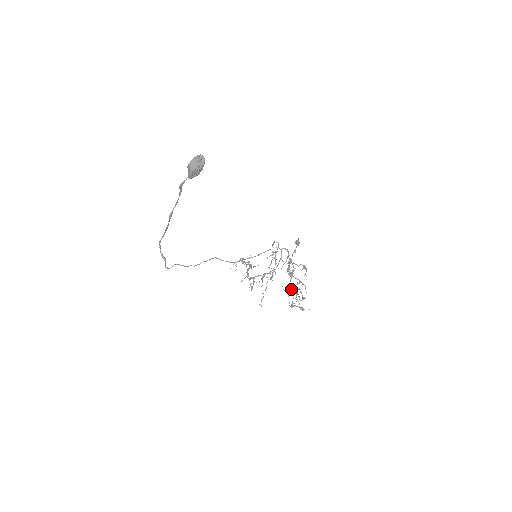
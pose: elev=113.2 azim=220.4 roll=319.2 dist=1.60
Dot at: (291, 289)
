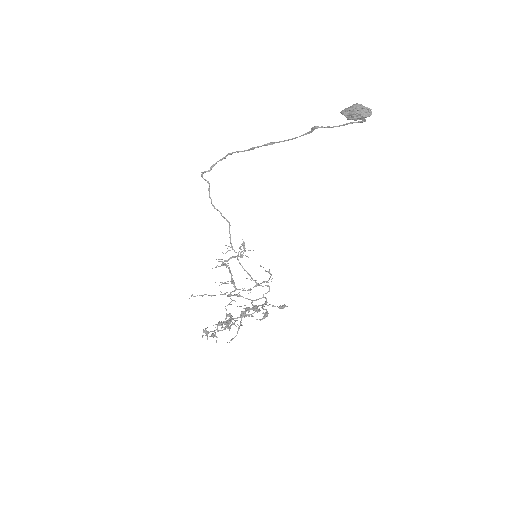
Dot at: occluded
